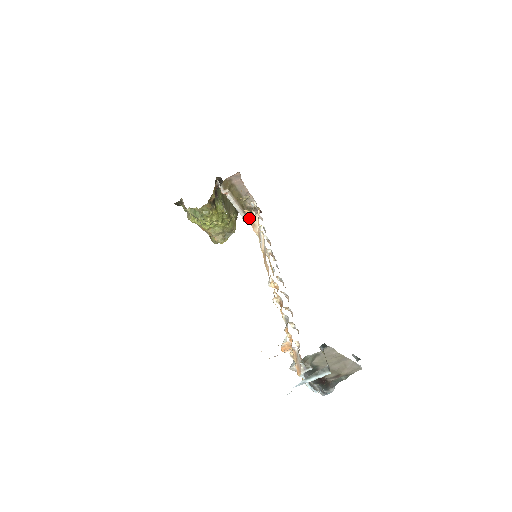
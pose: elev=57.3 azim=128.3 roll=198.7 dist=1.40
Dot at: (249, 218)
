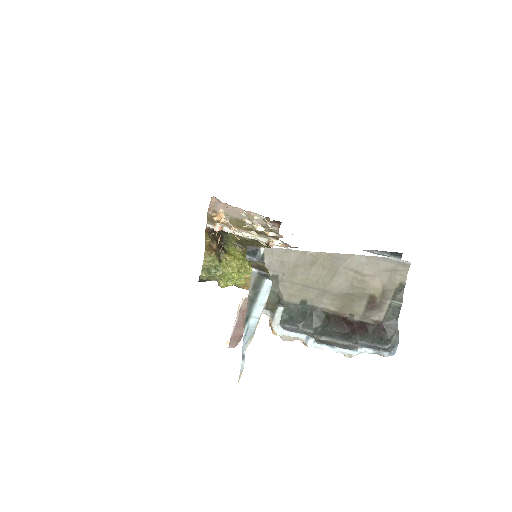
Dot at: occluded
